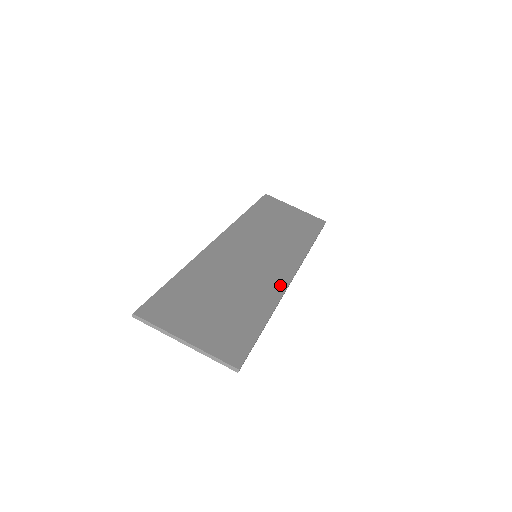
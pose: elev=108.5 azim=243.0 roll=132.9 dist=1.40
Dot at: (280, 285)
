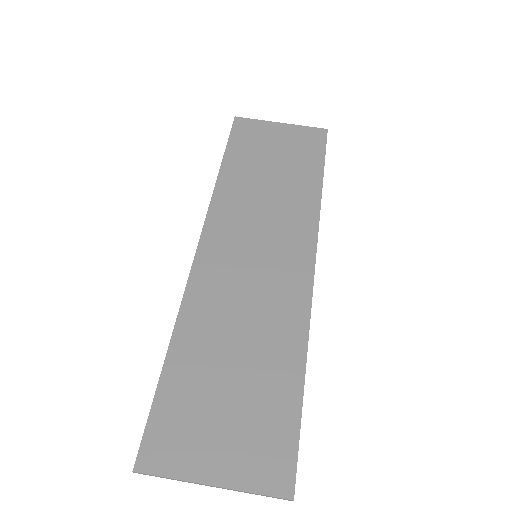
Dot at: (302, 300)
